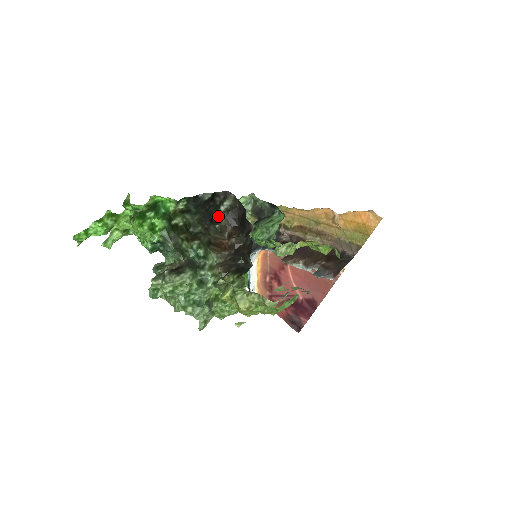
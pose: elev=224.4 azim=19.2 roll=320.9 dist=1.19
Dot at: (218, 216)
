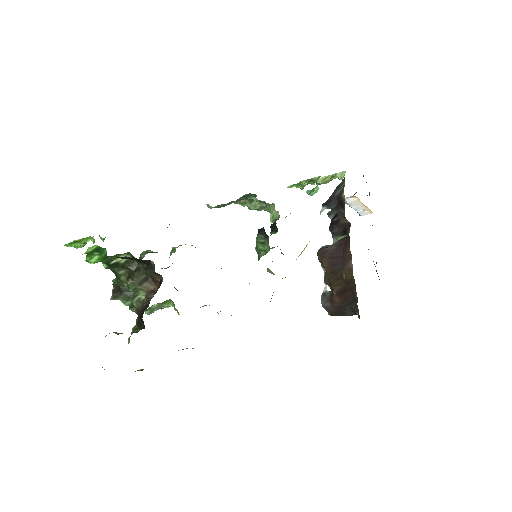
Dot at: occluded
